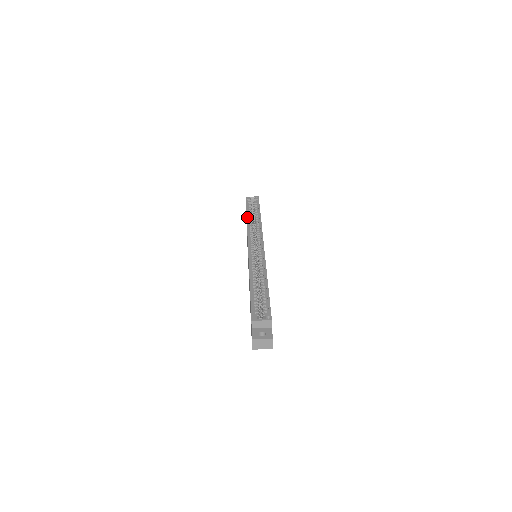
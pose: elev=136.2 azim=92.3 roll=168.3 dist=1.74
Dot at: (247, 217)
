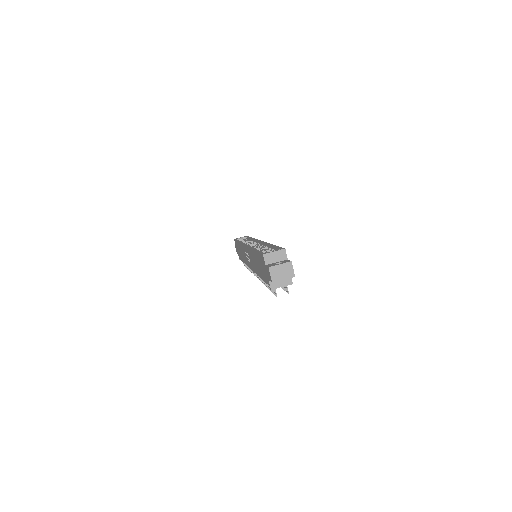
Dot at: occluded
